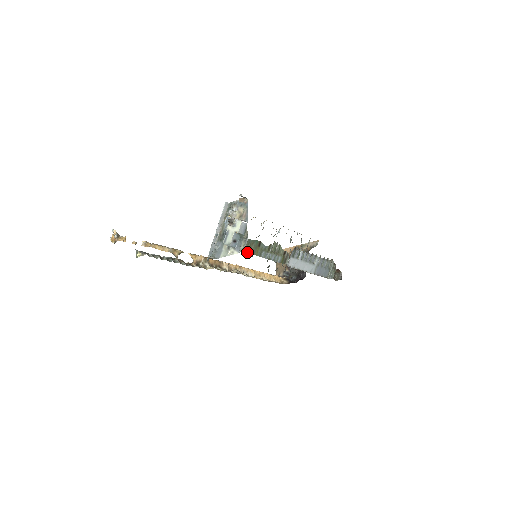
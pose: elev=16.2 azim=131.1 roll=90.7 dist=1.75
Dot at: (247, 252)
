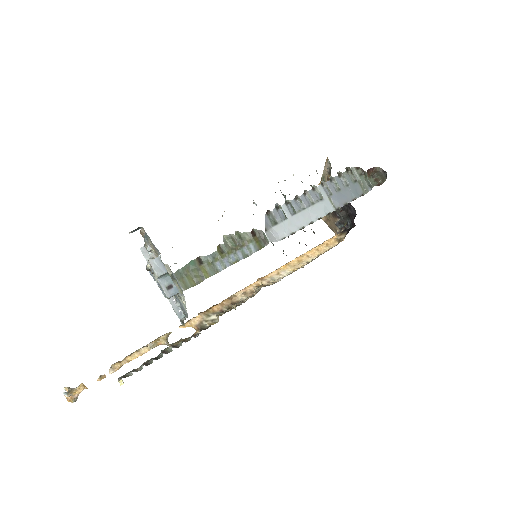
Dot at: (190, 287)
